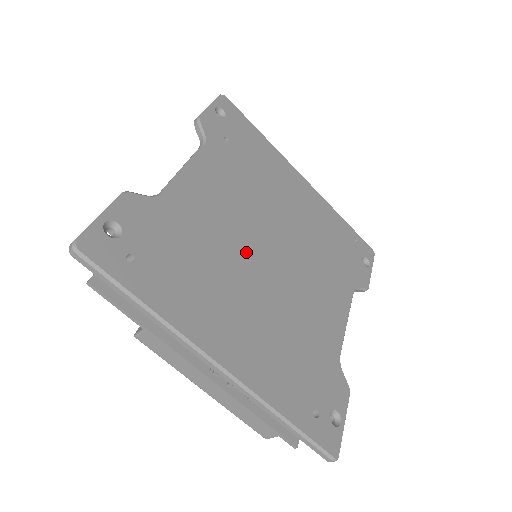
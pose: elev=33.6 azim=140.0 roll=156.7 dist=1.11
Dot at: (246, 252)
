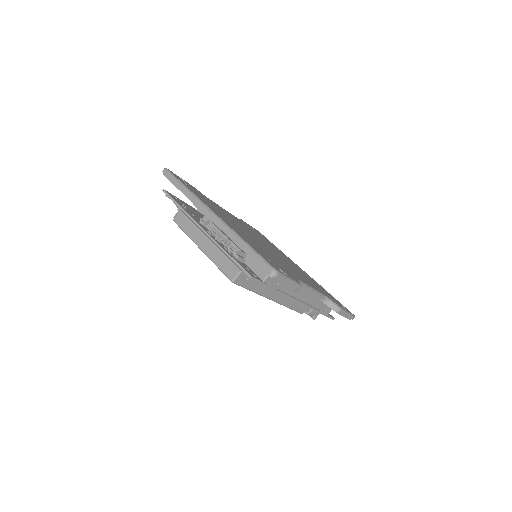
Dot at: occluded
